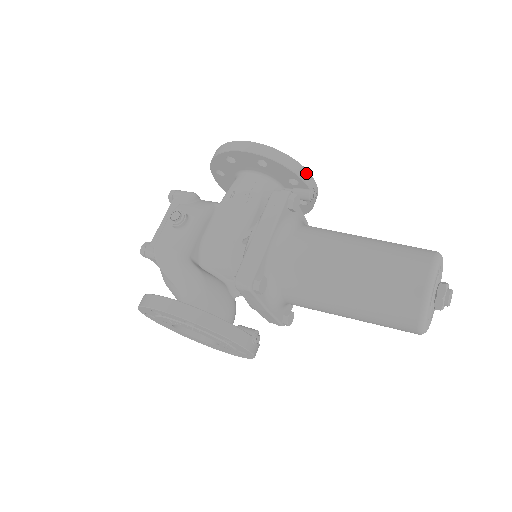
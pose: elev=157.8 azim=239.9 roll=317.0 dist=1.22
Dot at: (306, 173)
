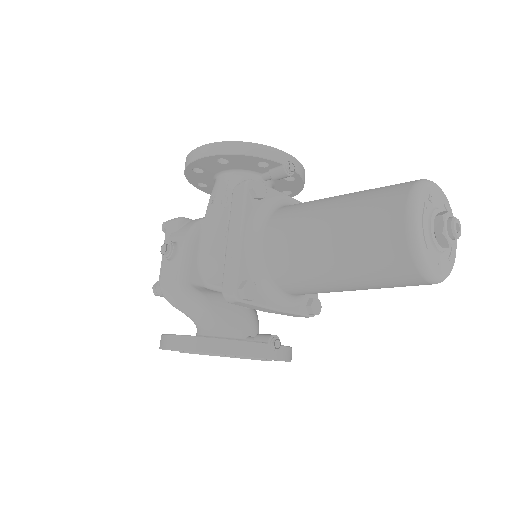
Dot at: (270, 150)
